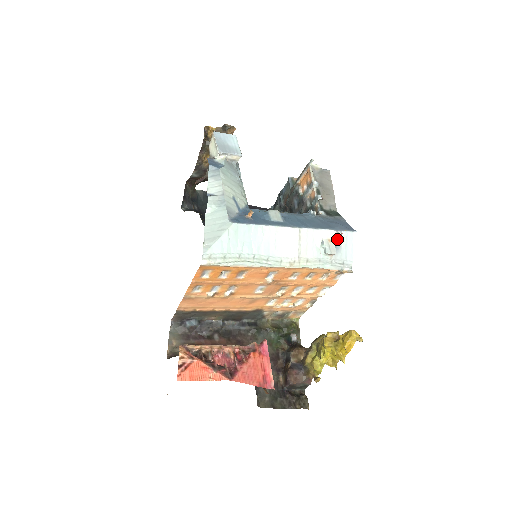
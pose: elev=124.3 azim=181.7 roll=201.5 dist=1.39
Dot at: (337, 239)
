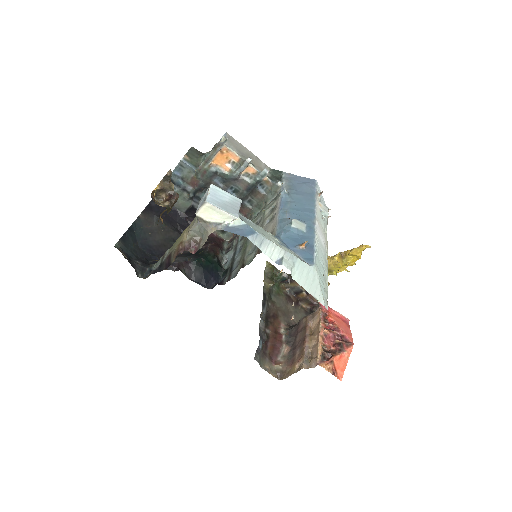
Dot at: (319, 199)
